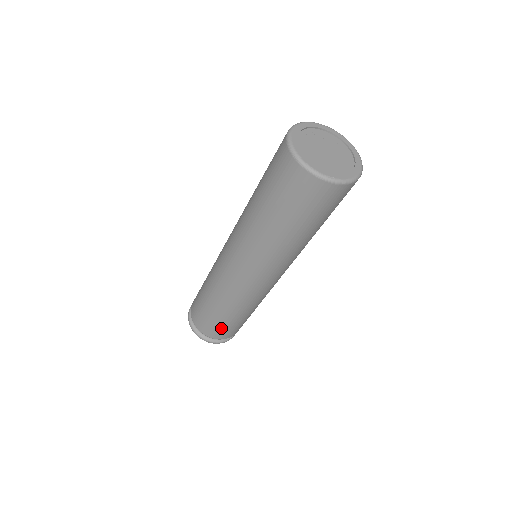
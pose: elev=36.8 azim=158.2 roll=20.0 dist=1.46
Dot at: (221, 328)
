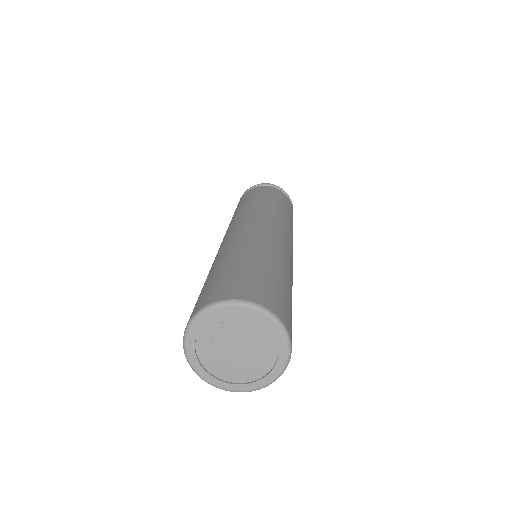
Dot at: occluded
